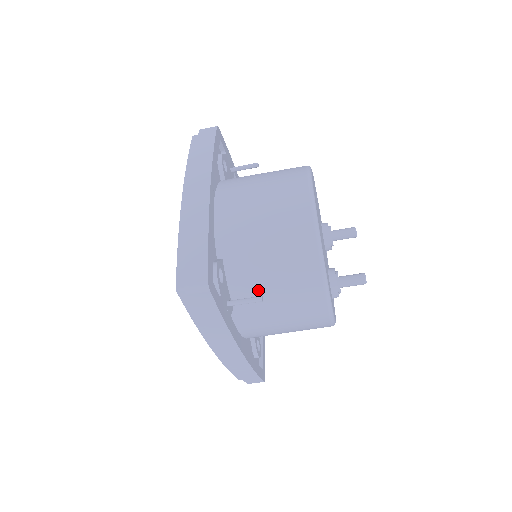
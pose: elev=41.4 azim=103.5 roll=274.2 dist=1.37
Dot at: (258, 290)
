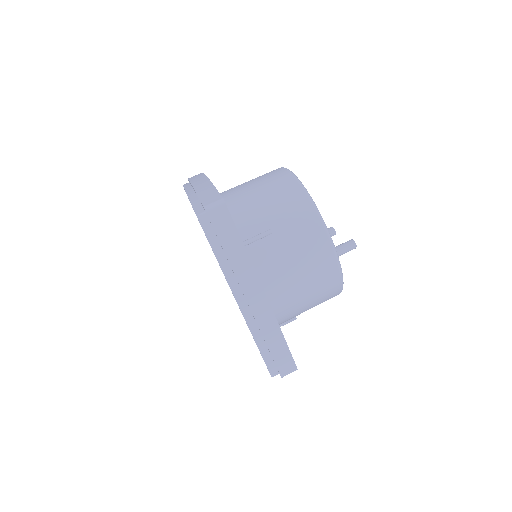
Dot at: occluded
